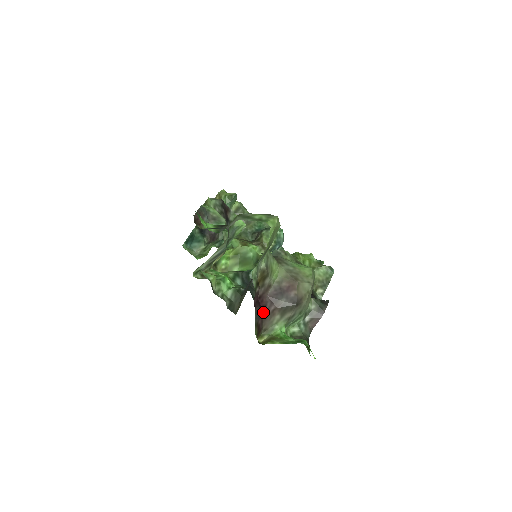
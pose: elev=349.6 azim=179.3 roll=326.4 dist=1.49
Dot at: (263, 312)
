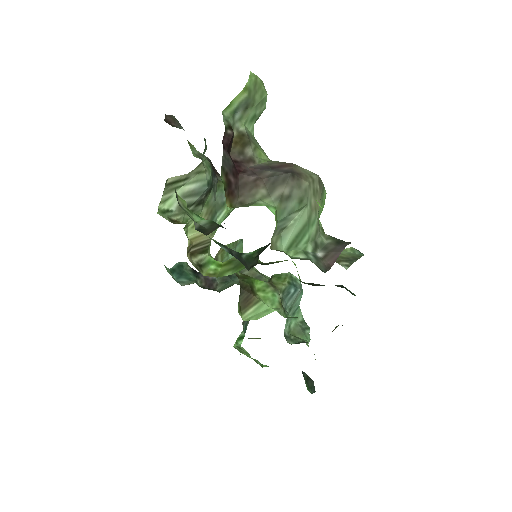
Dot at: (239, 176)
